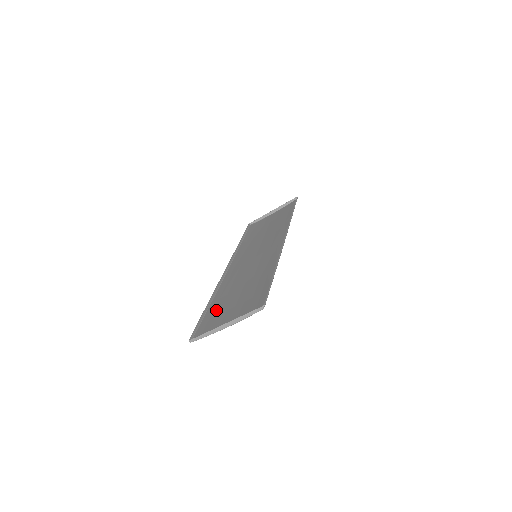
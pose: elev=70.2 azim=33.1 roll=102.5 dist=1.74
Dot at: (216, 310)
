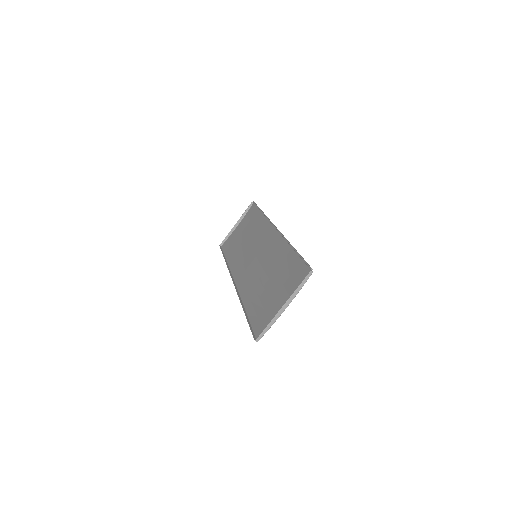
Dot at: (258, 308)
